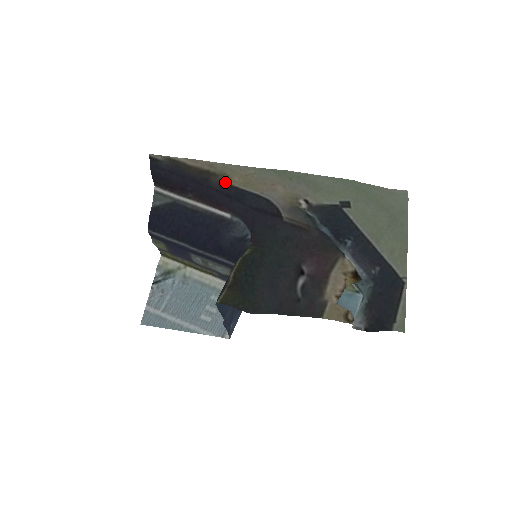
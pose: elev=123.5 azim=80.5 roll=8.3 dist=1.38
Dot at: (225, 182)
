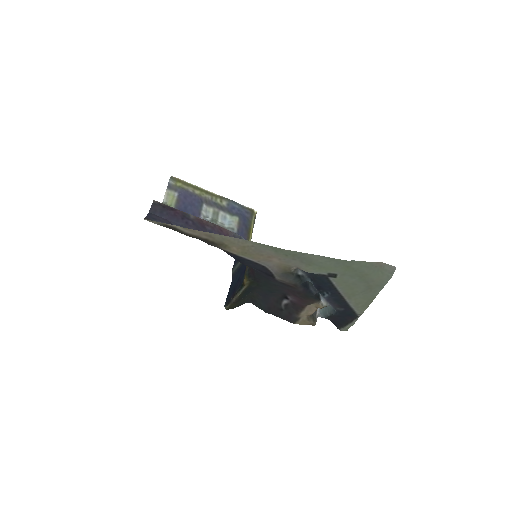
Dot at: (224, 250)
